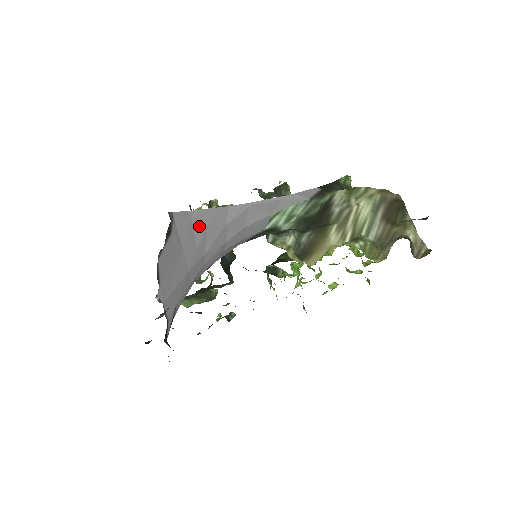
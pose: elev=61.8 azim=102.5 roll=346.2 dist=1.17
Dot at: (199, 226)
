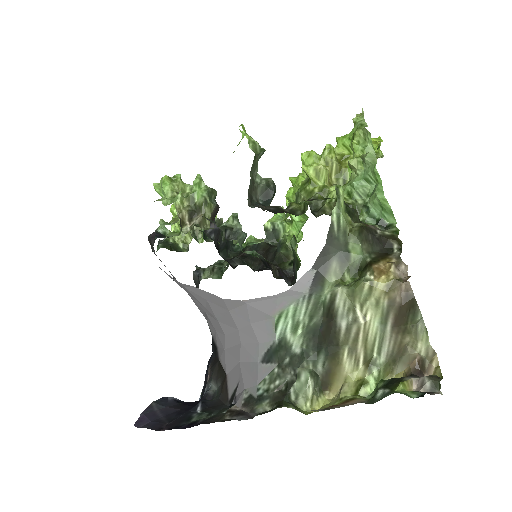
Dot at: (197, 296)
